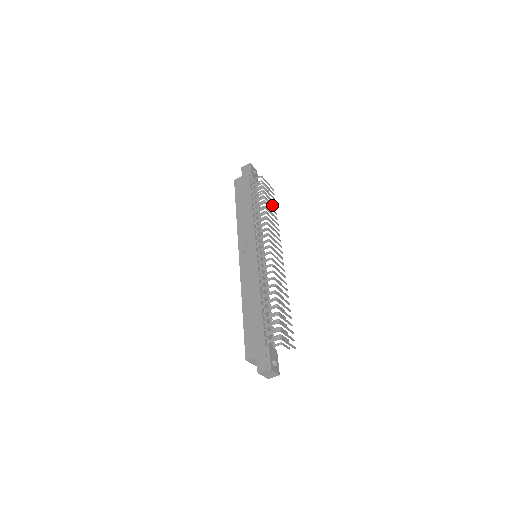
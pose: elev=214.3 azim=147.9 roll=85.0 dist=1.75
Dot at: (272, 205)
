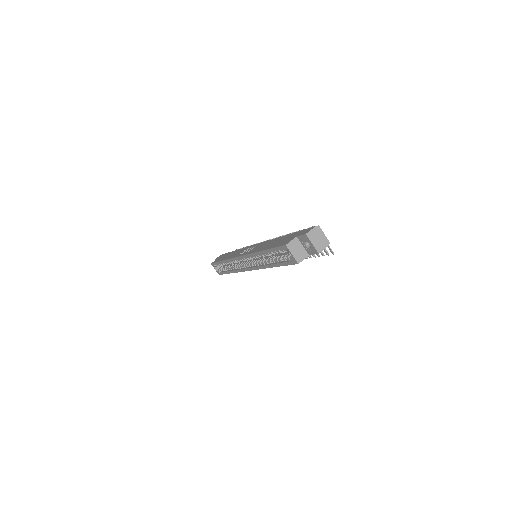
Dot at: occluded
